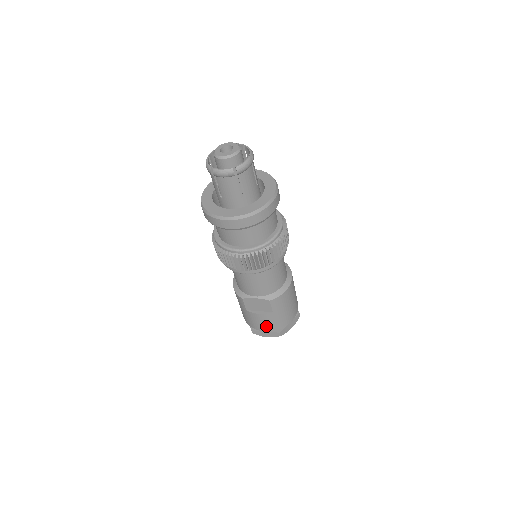
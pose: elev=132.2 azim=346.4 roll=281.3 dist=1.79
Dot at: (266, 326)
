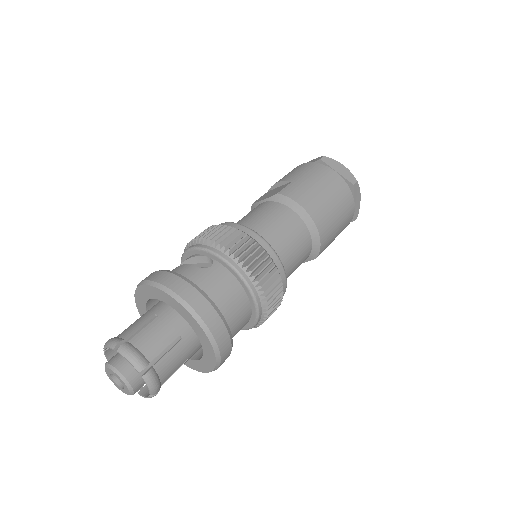
Dot at: occluded
